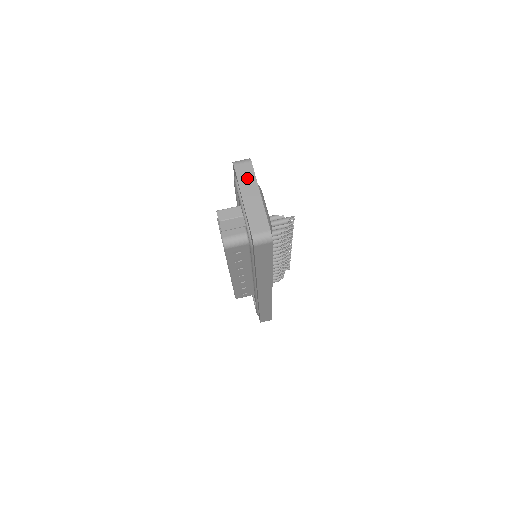
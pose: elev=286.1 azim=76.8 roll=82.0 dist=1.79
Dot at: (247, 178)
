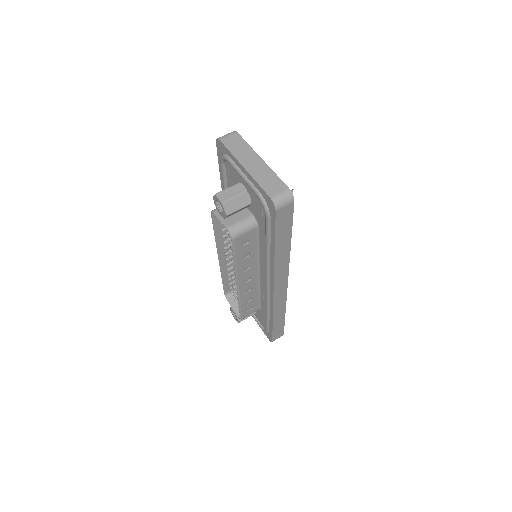
Dot at: (240, 148)
